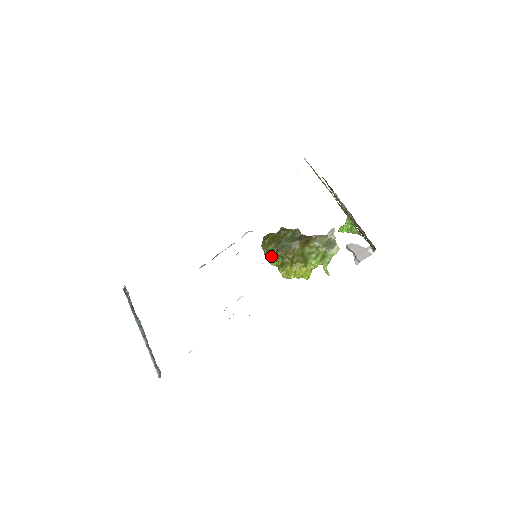
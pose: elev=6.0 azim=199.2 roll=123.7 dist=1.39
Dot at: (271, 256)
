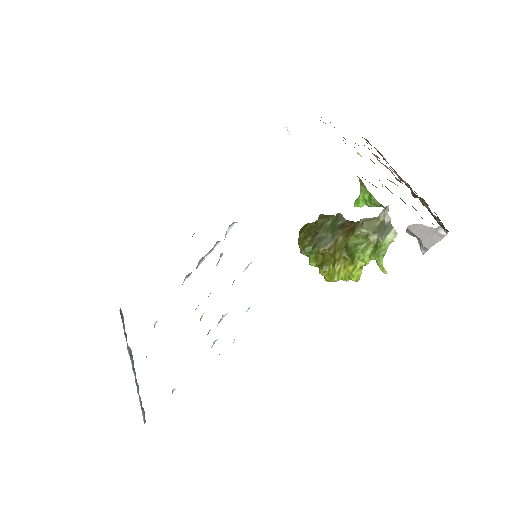
Dot at: (308, 254)
